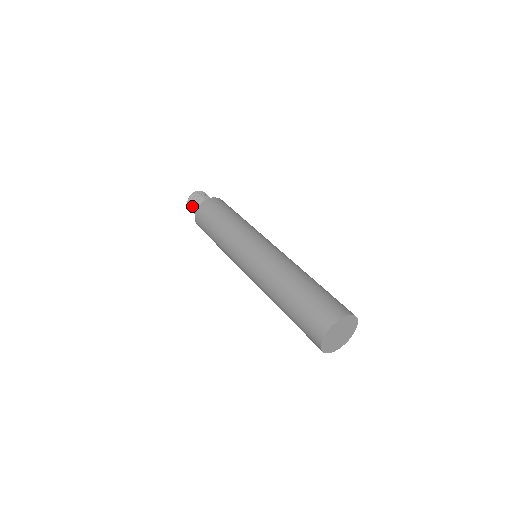
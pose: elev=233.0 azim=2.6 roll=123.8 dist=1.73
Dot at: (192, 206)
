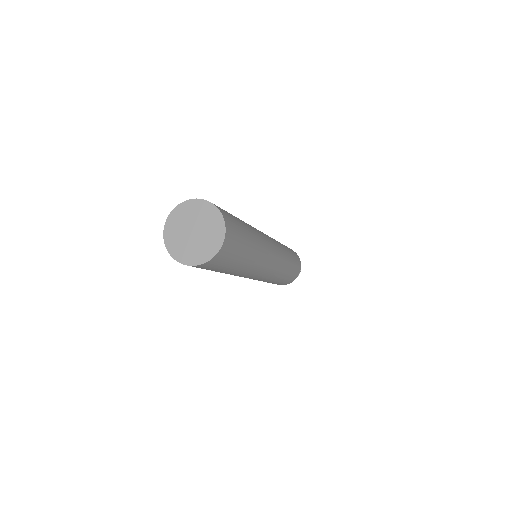
Dot at: occluded
